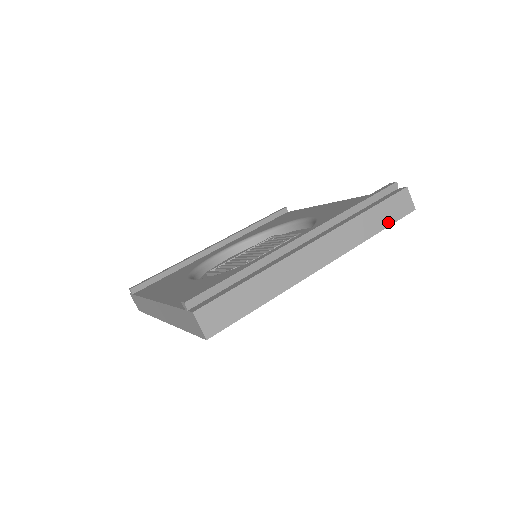
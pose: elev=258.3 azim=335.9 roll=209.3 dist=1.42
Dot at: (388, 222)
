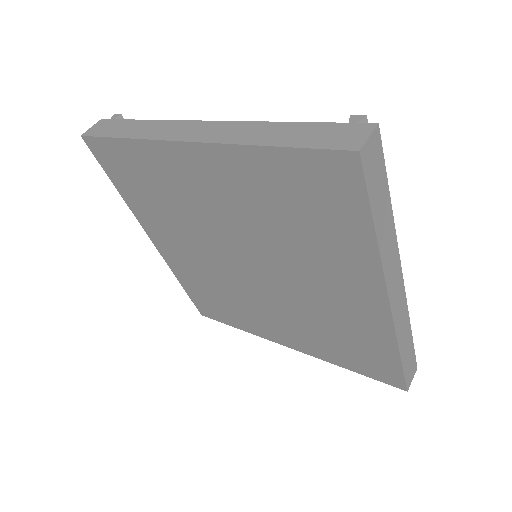
Dot at: (405, 364)
